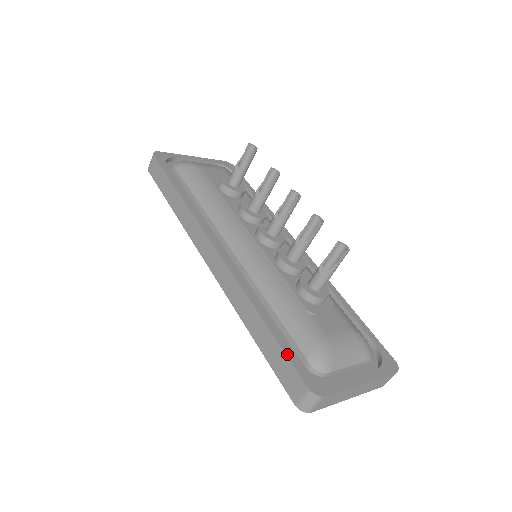
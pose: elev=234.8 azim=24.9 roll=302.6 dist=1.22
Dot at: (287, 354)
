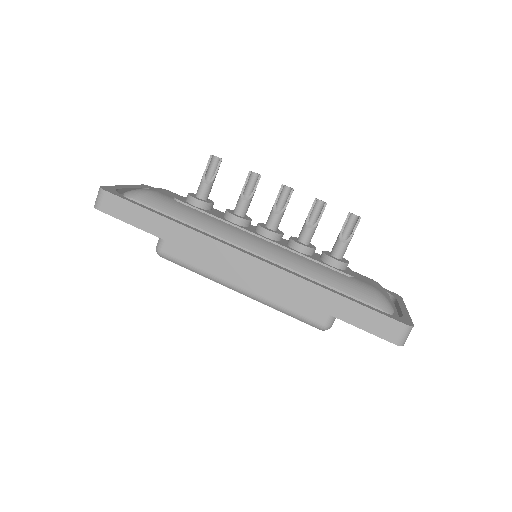
Dot at: (373, 309)
